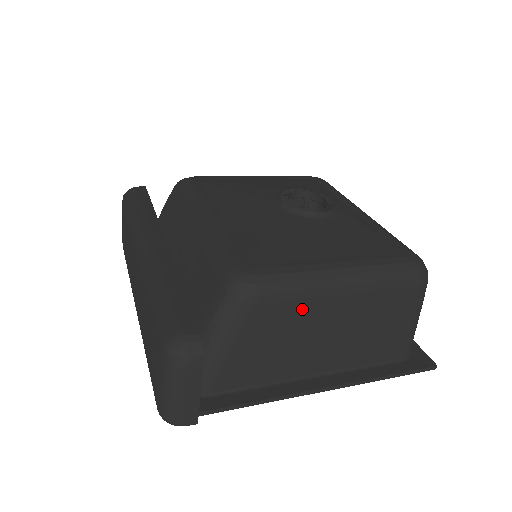
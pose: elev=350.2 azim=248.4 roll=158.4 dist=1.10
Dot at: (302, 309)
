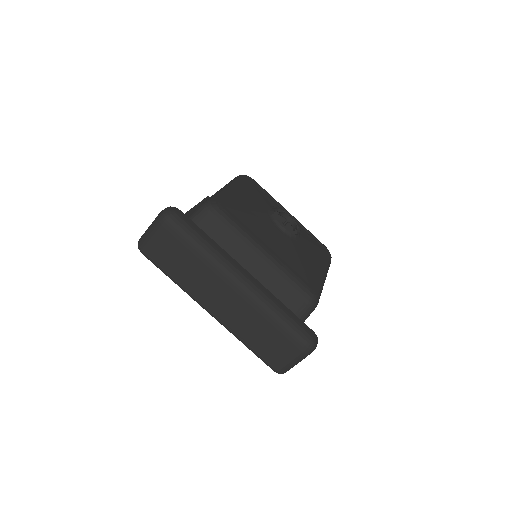
Dot at: occluded
